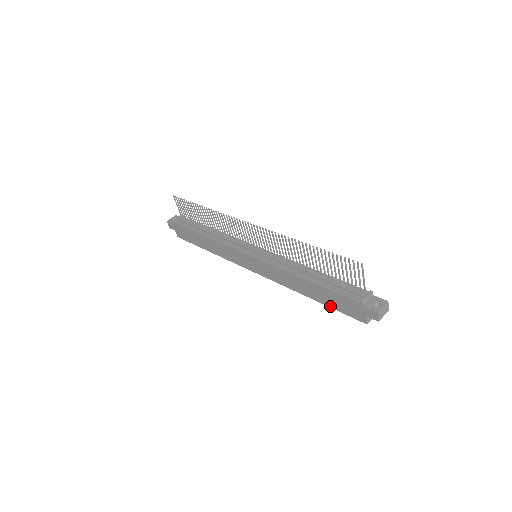
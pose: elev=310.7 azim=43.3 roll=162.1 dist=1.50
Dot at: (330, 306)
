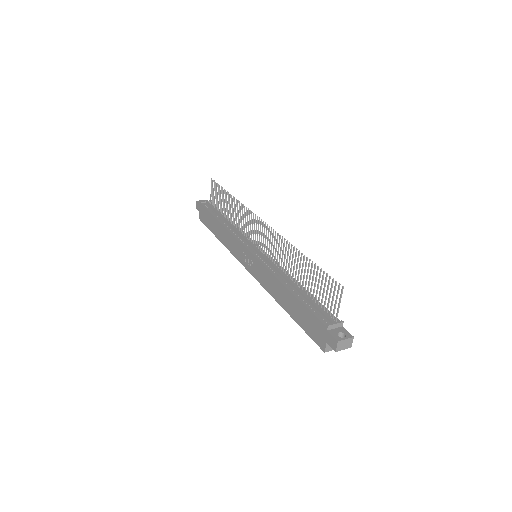
Dot at: (299, 323)
